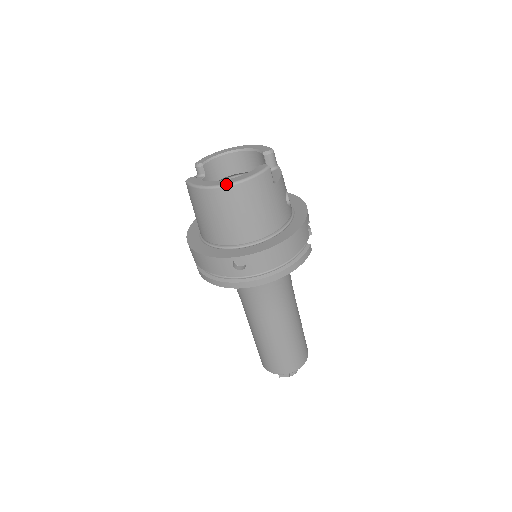
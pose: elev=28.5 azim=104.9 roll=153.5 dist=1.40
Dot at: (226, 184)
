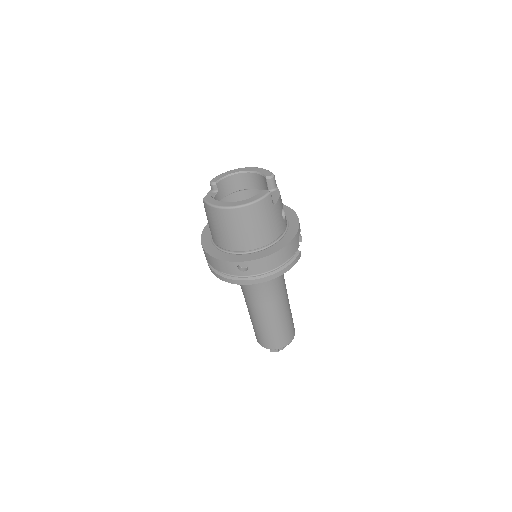
Dot at: (235, 206)
